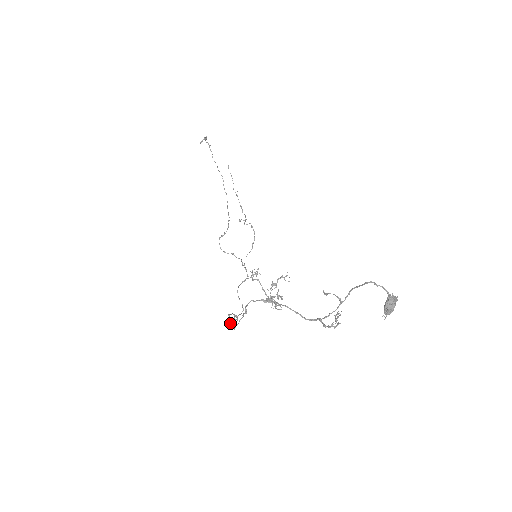
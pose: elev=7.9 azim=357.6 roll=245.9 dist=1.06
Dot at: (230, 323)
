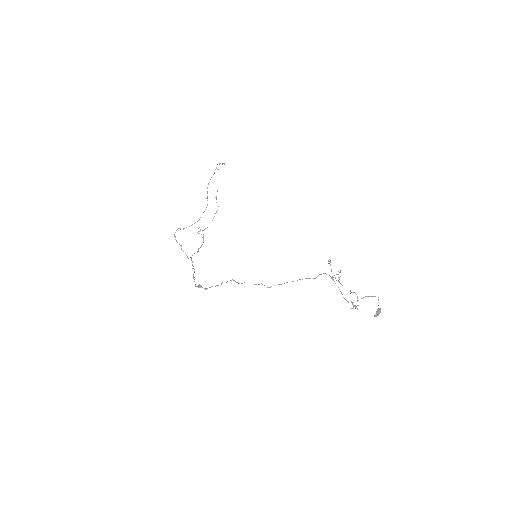
Dot at: occluded
